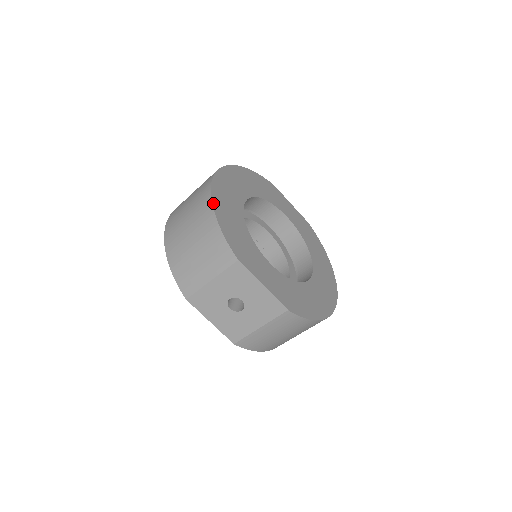
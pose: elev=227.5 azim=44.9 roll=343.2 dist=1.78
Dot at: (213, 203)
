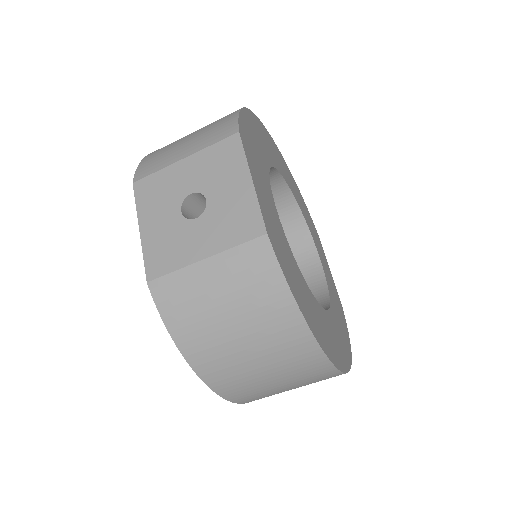
Dot at: (248, 110)
